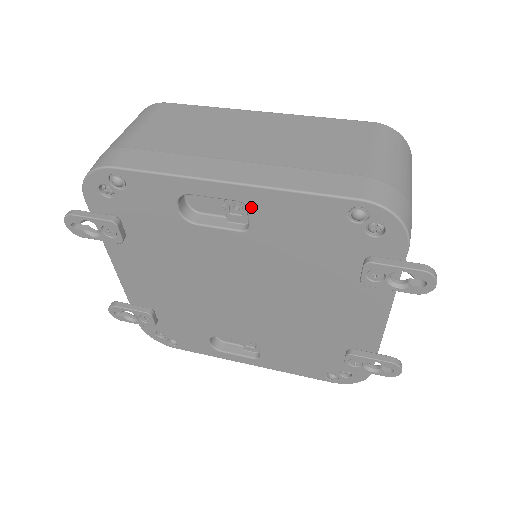
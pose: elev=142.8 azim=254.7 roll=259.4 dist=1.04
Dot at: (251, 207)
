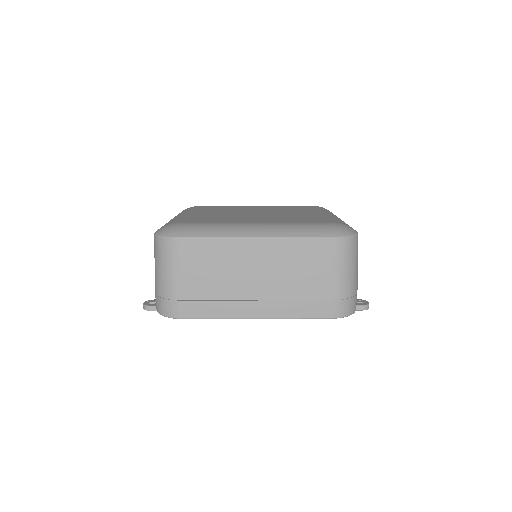
Dot at: occluded
